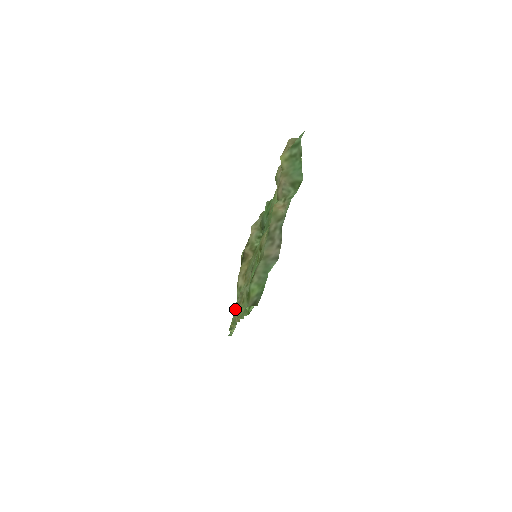
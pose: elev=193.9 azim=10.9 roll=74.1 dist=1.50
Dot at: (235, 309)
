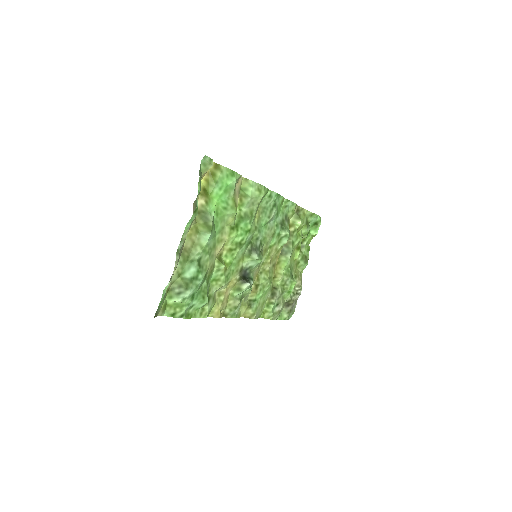
Dot at: (247, 302)
